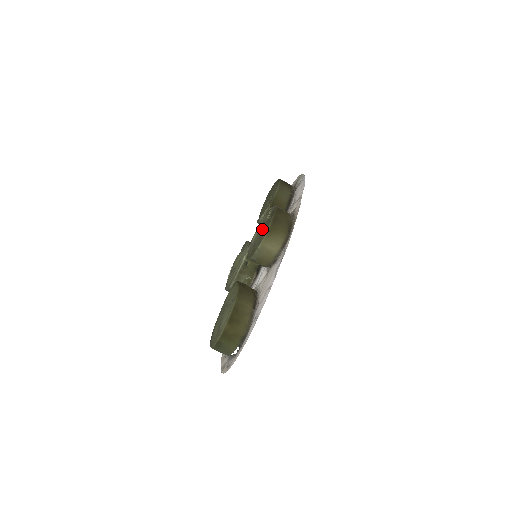
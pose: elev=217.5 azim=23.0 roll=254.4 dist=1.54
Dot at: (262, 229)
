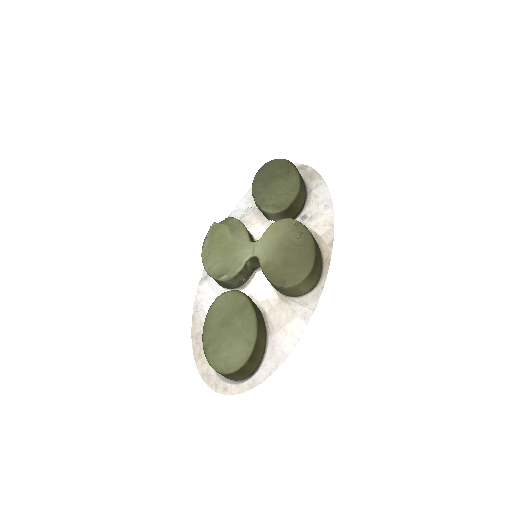
Dot at: (291, 253)
